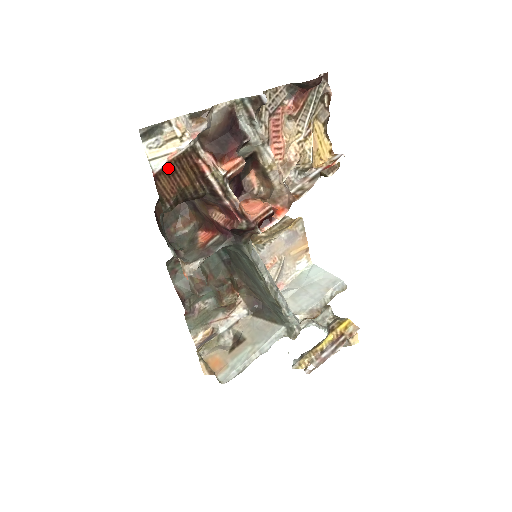
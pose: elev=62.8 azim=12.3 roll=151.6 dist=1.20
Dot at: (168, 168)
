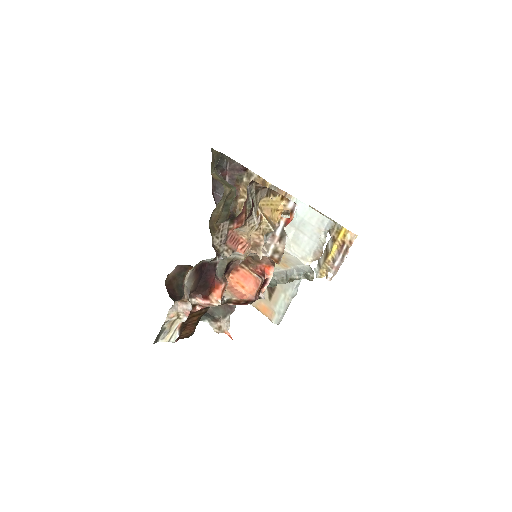
Dot at: (181, 329)
